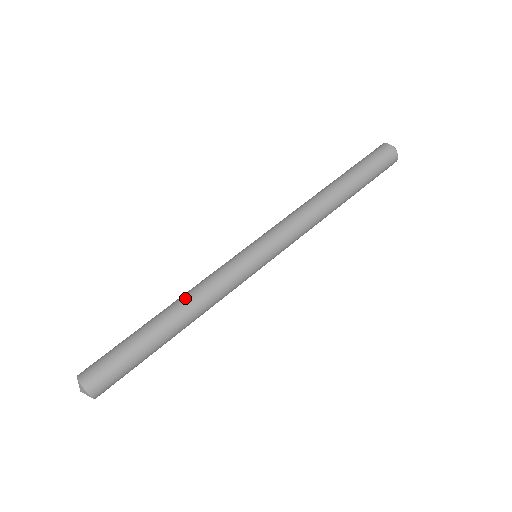
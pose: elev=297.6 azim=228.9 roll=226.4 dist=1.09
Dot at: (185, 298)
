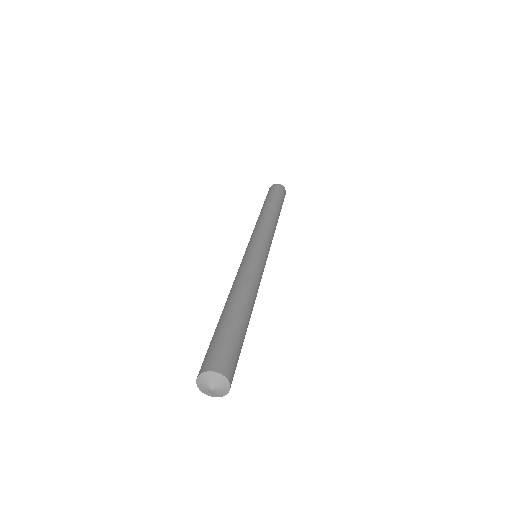
Dot at: (247, 287)
